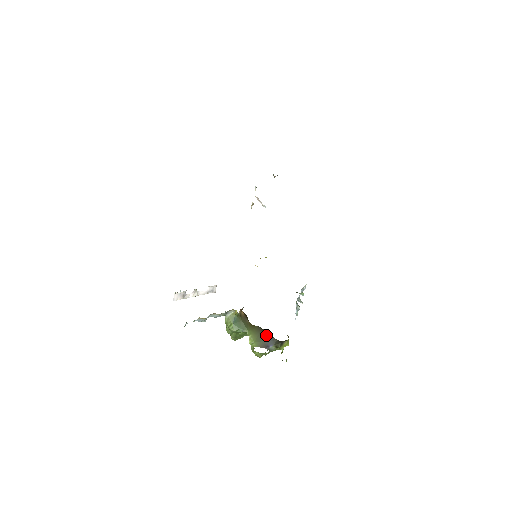
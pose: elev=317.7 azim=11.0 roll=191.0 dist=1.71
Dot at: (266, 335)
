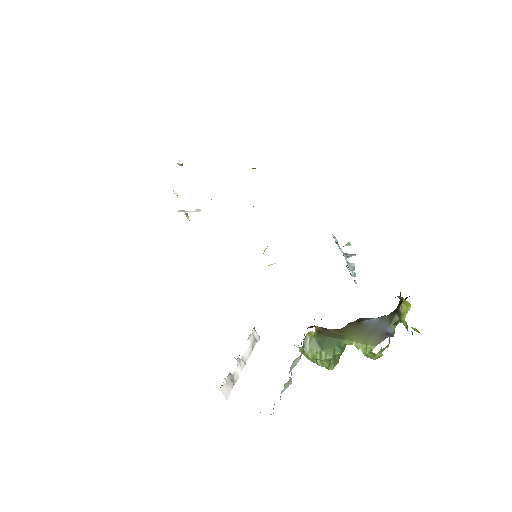
Dot at: (368, 324)
